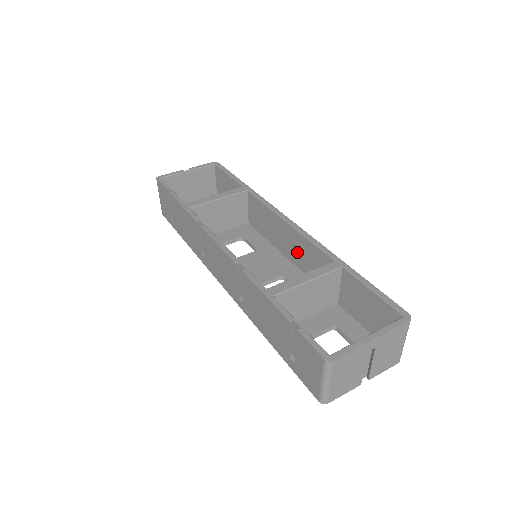
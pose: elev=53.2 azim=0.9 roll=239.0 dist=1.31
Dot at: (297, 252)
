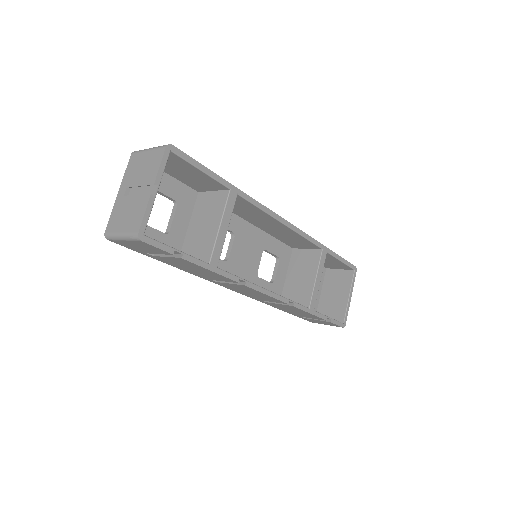
Dot at: (278, 233)
